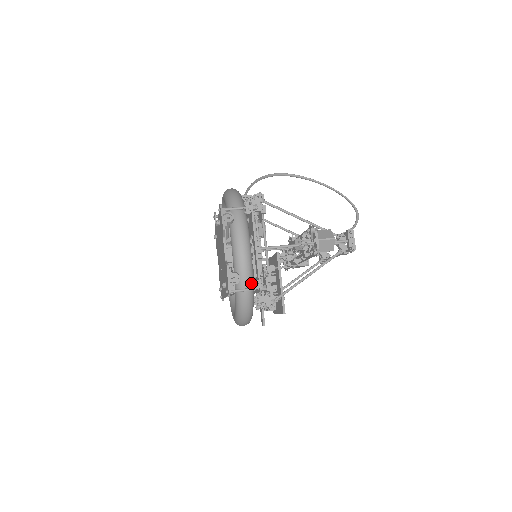
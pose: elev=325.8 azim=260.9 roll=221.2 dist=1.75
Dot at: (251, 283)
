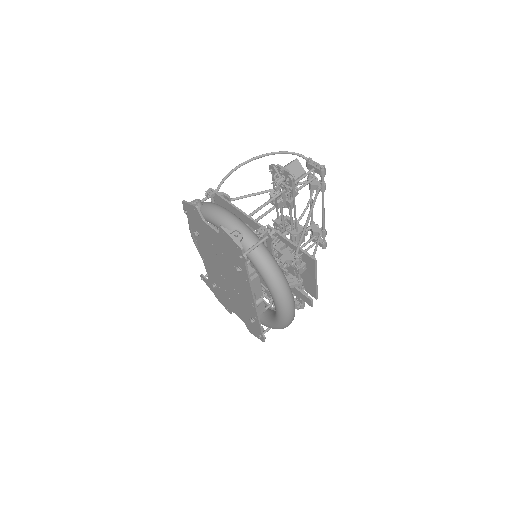
Dot at: (256, 234)
